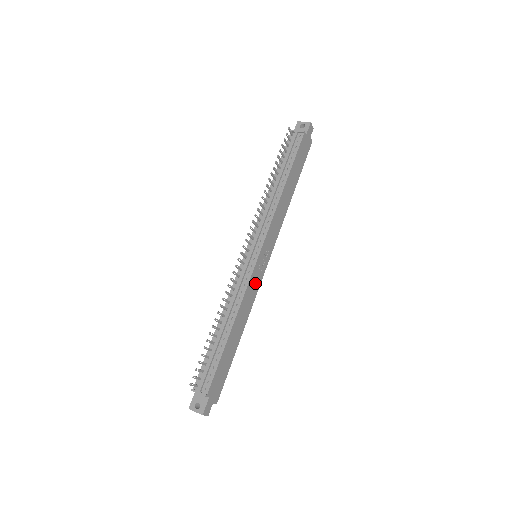
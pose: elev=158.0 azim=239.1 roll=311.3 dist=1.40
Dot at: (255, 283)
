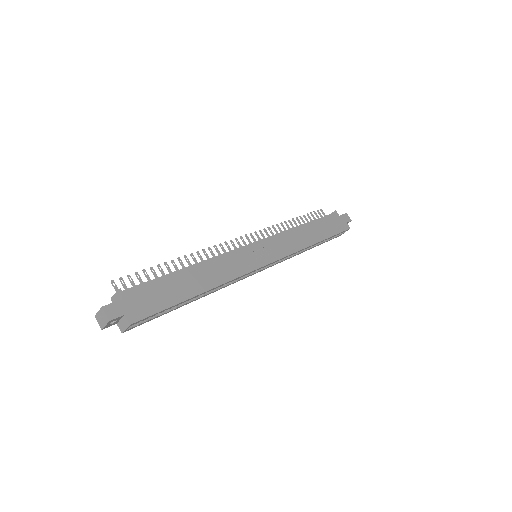
Dot at: (243, 262)
